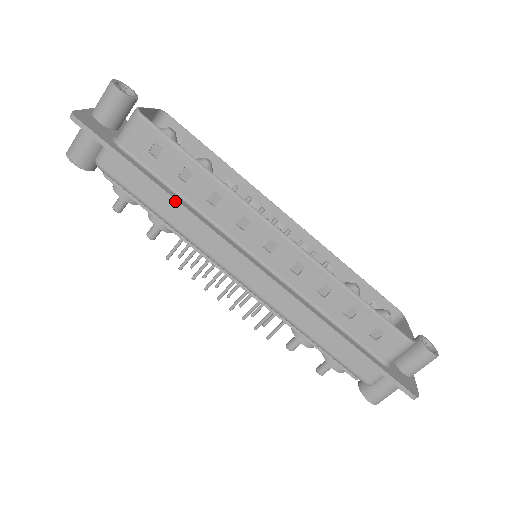
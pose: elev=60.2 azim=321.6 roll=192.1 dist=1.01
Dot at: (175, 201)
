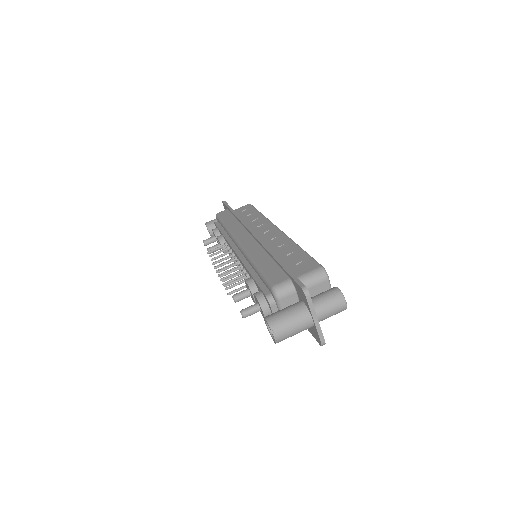
Dot at: (238, 216)
